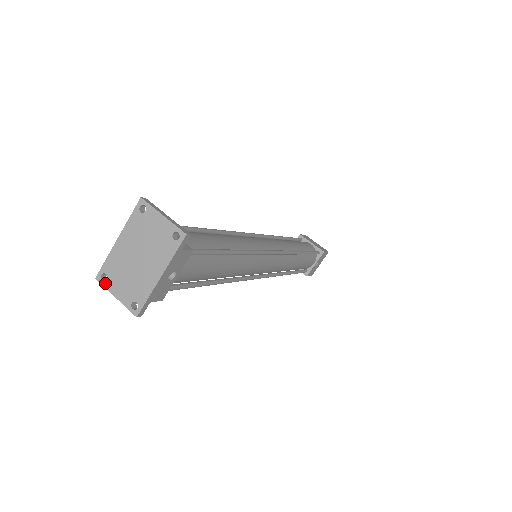
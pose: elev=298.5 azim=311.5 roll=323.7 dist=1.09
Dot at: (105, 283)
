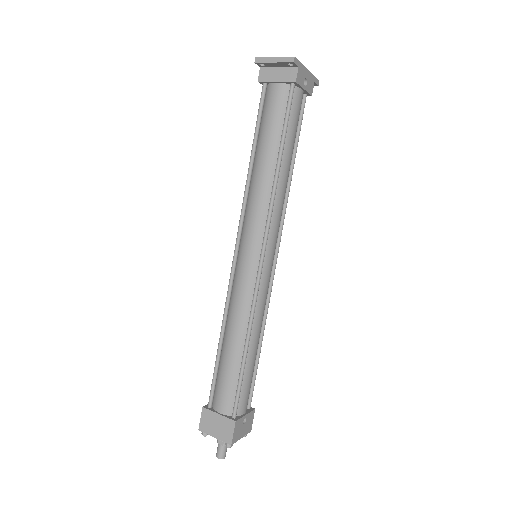
Dot at: (264, 58)
